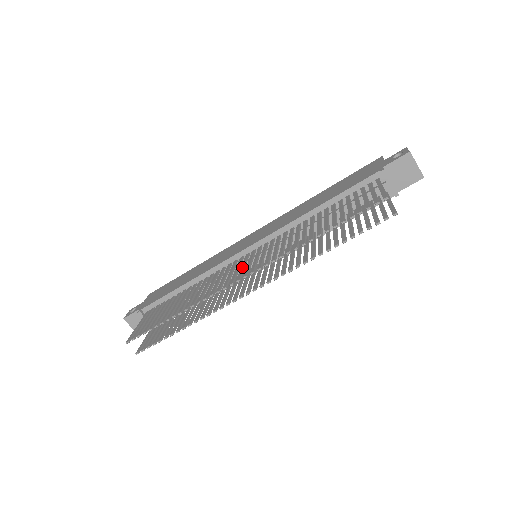
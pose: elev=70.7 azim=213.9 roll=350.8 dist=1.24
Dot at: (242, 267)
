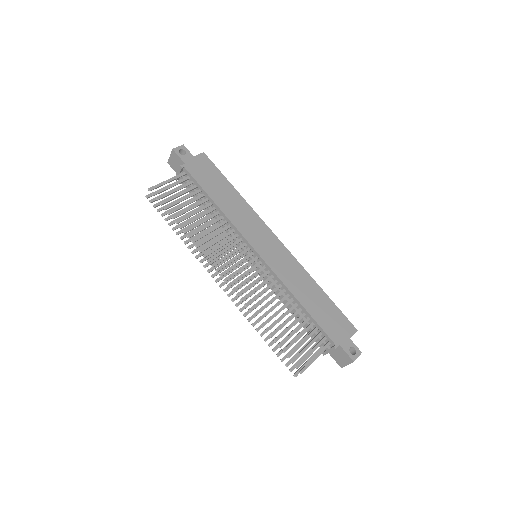
Dot at: (236, 265)
